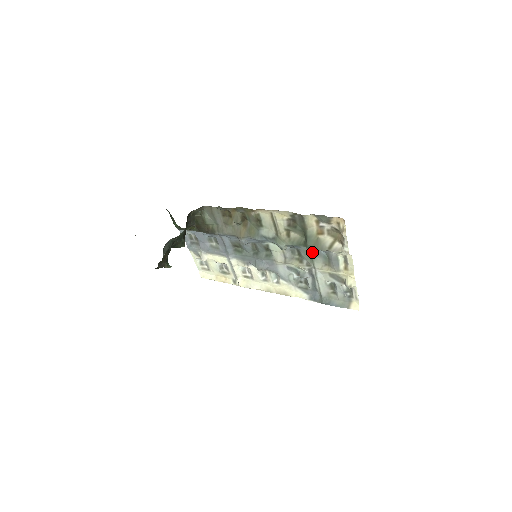
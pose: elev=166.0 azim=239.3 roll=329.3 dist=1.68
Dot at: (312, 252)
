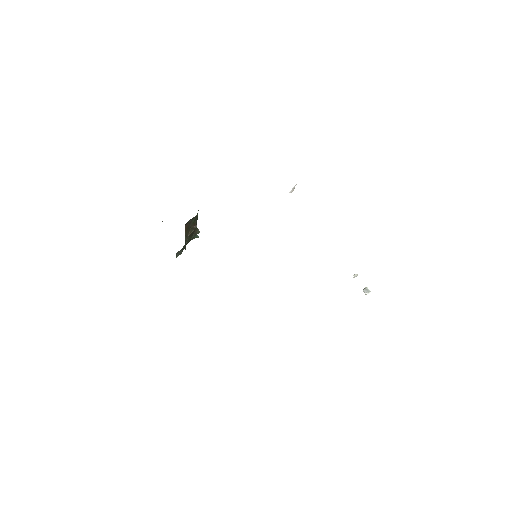
Dot at: occluded
